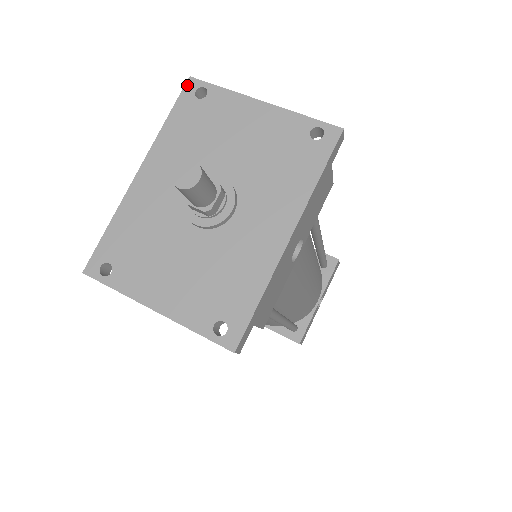
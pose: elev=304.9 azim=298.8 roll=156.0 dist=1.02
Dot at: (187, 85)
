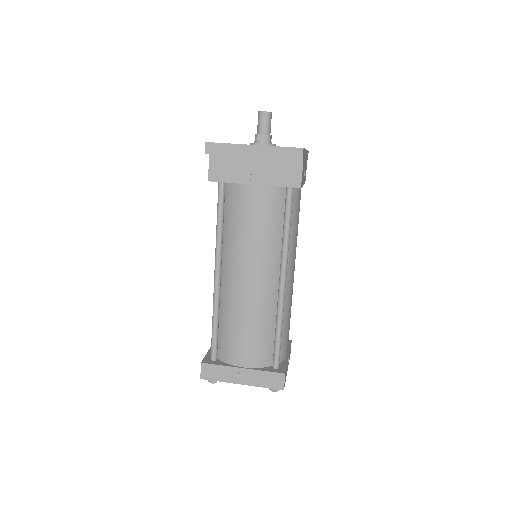
Dot at: occluded
